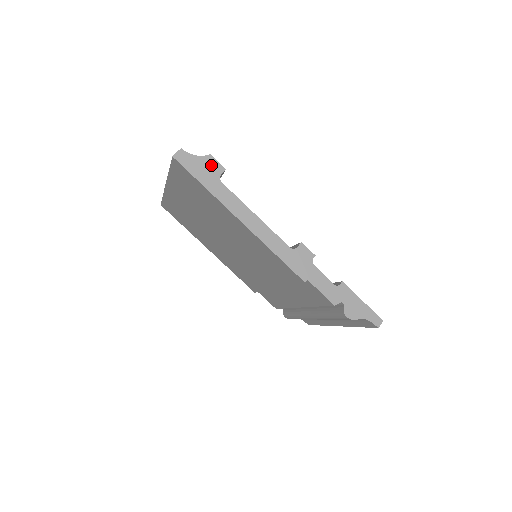
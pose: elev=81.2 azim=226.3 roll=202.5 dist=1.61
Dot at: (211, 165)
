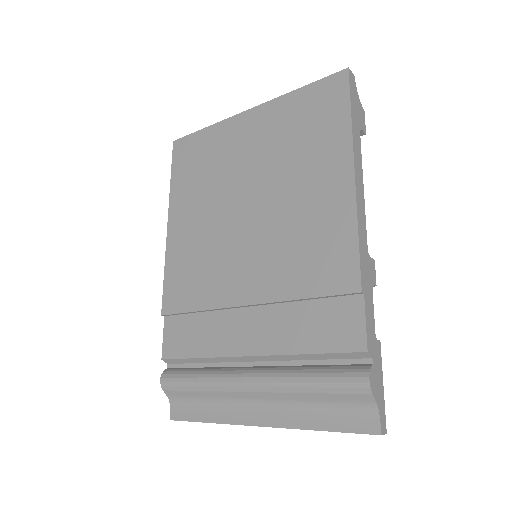
Dot at: (361, 115)
